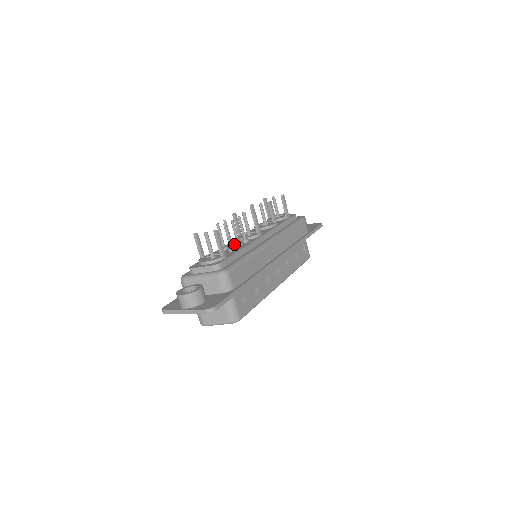
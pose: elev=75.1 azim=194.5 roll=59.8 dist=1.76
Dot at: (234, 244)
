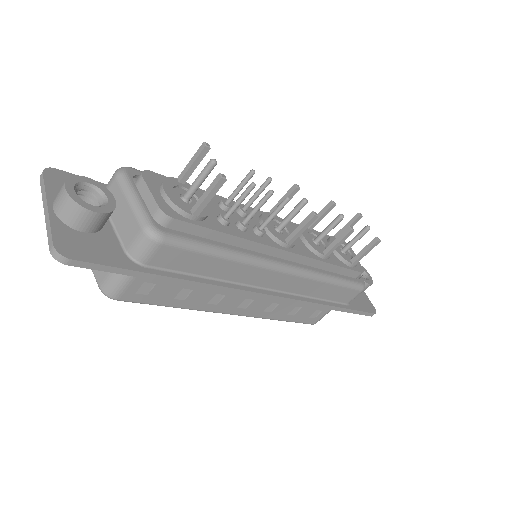
Dot at: (245, 215)
